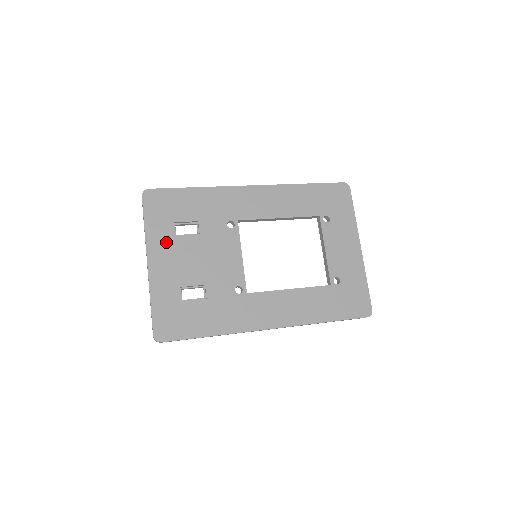
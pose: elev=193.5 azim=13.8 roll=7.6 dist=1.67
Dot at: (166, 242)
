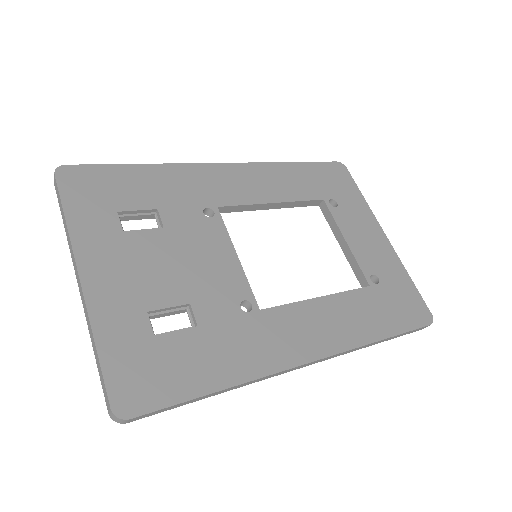
Dot at: (109, 241)
